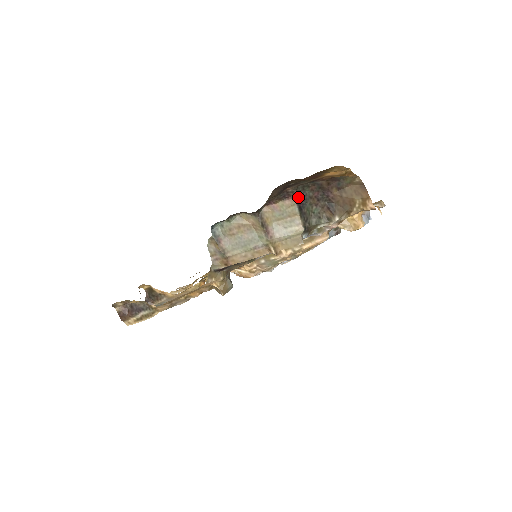
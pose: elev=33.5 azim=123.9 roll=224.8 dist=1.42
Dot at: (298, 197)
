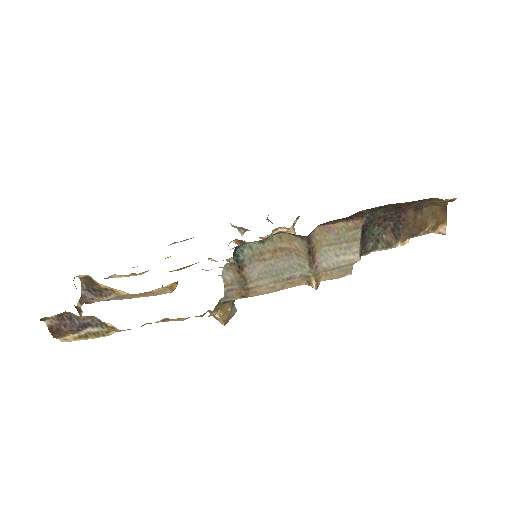
Dot at: (366, 218)
